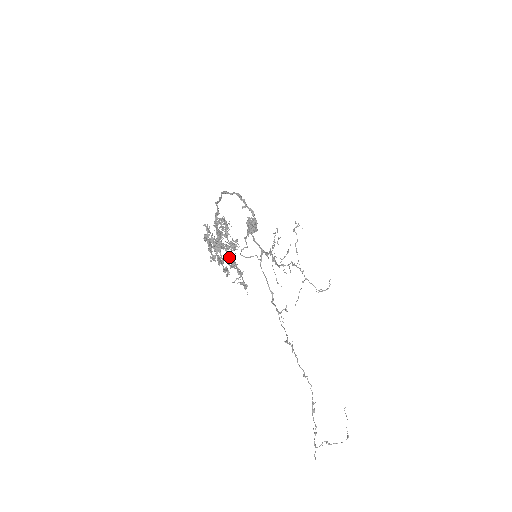
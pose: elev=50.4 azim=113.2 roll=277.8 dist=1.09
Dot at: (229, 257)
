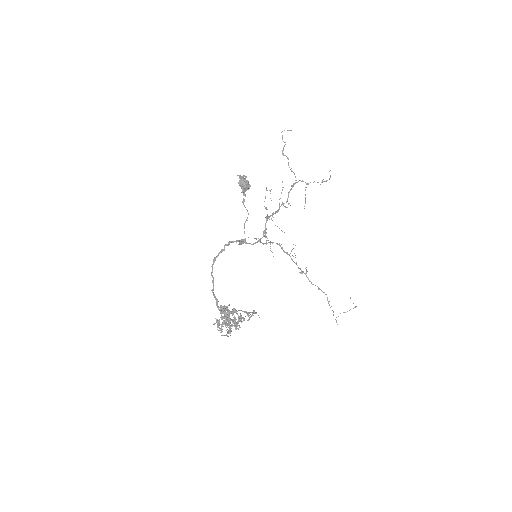
Dot at: (238, 316)
